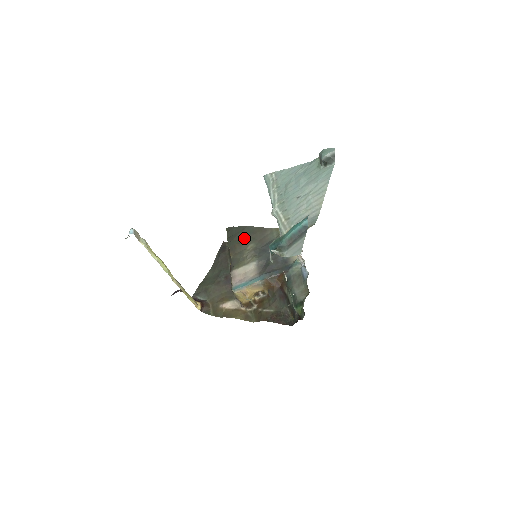
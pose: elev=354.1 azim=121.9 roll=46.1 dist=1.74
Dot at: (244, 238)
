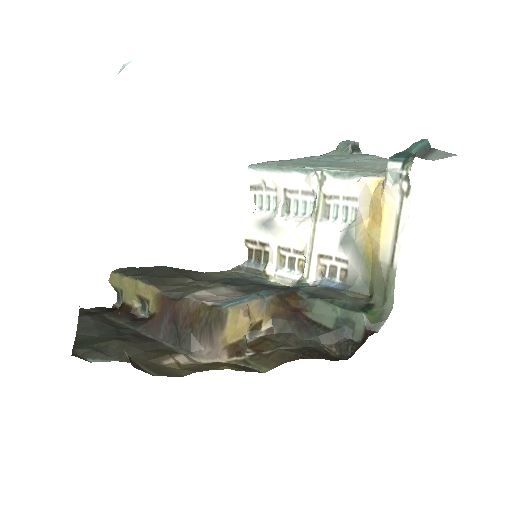
Dot at: (169, 274)
